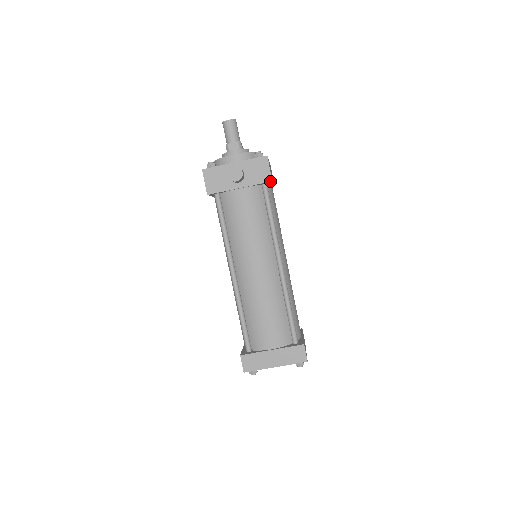
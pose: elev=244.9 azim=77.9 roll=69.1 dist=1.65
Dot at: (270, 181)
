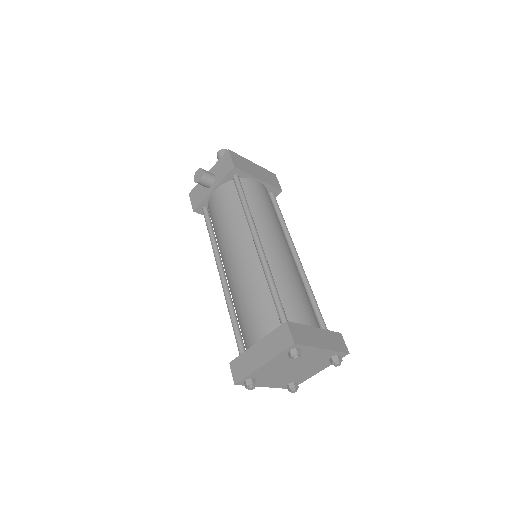
Dot at: (233, 168)
